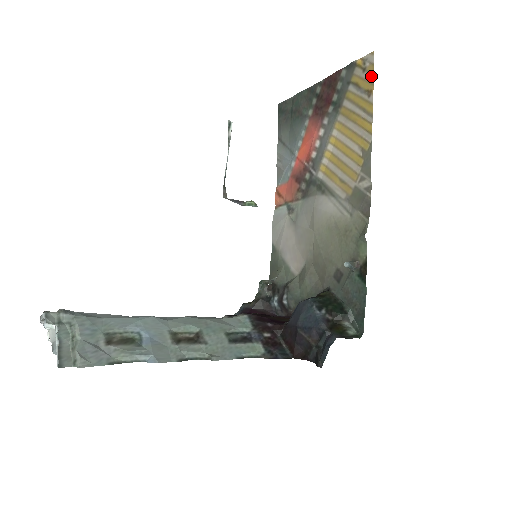
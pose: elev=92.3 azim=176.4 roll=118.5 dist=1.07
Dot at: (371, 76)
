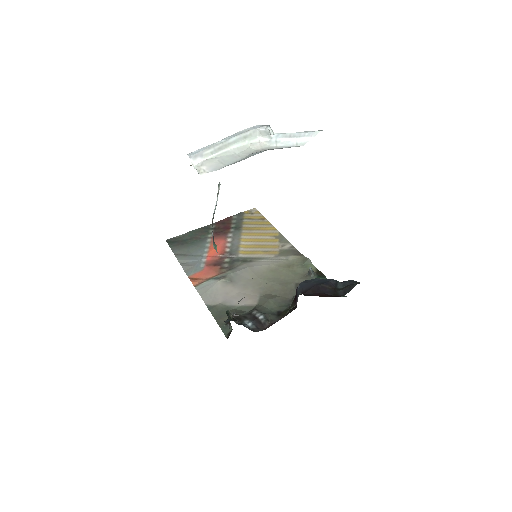
Dot at: (260, 214)
